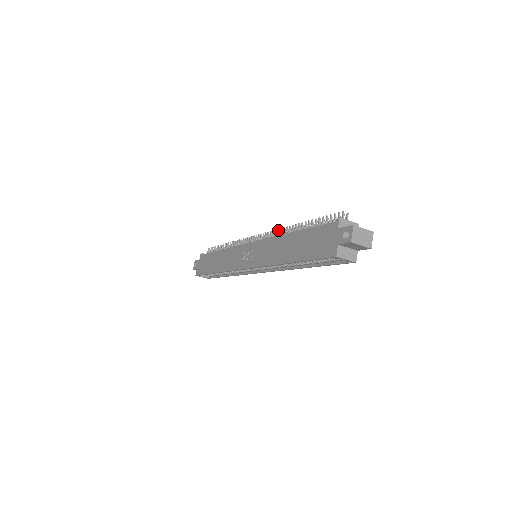
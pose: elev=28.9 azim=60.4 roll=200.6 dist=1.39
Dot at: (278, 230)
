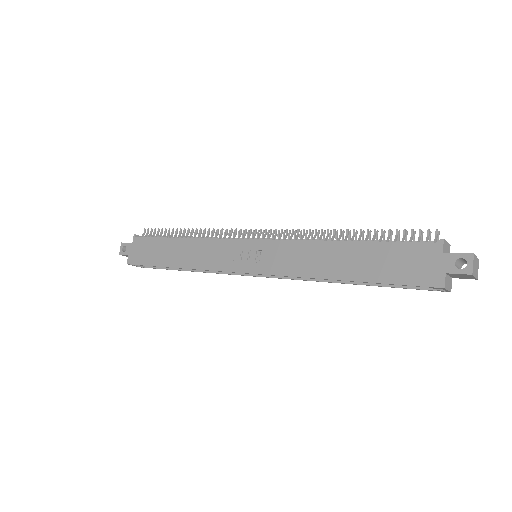
Dot at: (304, 230)
